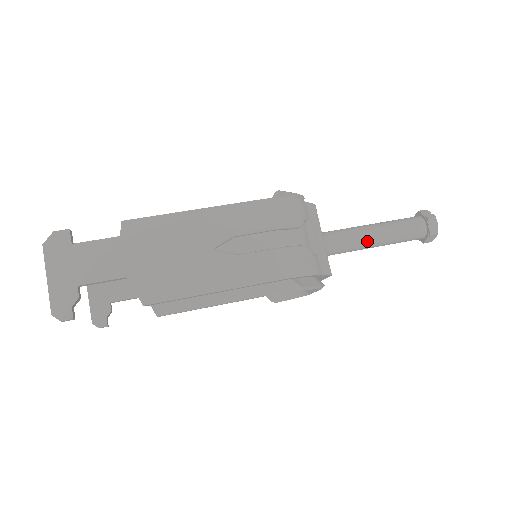
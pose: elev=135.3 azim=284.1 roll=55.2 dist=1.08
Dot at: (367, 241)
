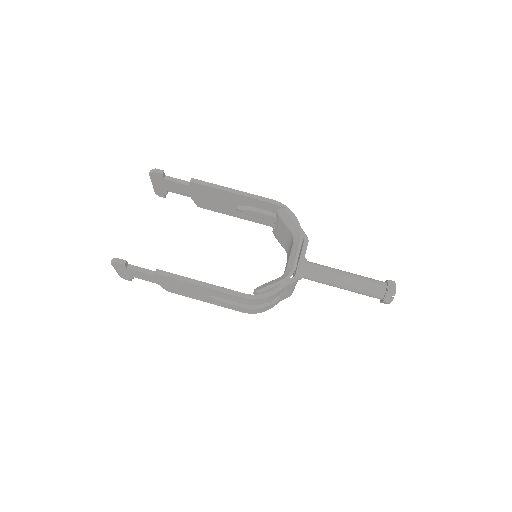
Dot at: (333, 286)
